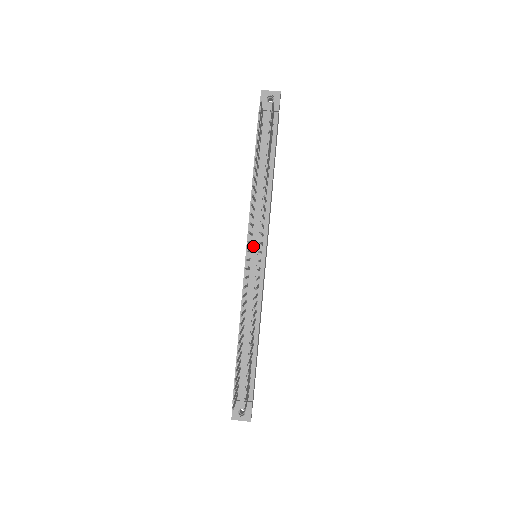
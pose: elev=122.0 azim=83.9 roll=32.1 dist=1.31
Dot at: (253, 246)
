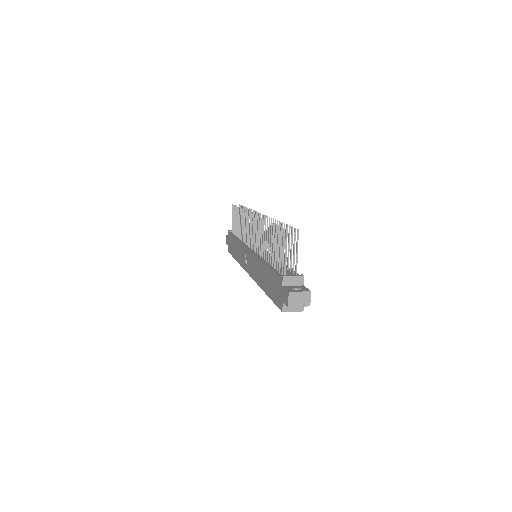
Dot at: occluded
